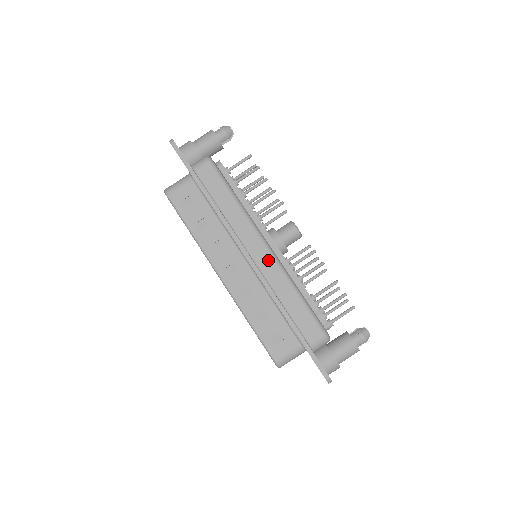
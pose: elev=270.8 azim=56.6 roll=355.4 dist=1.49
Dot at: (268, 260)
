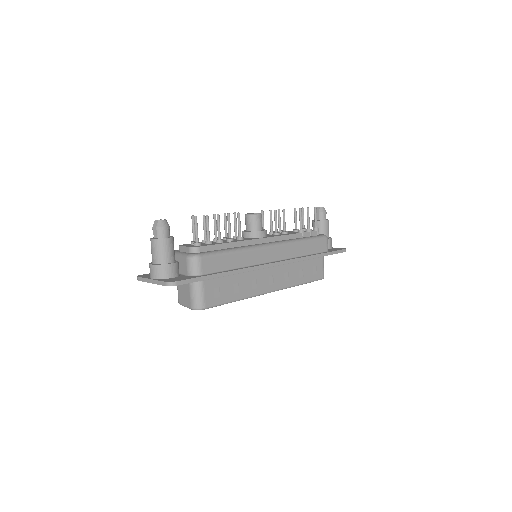
Dot at: (280, 250)
